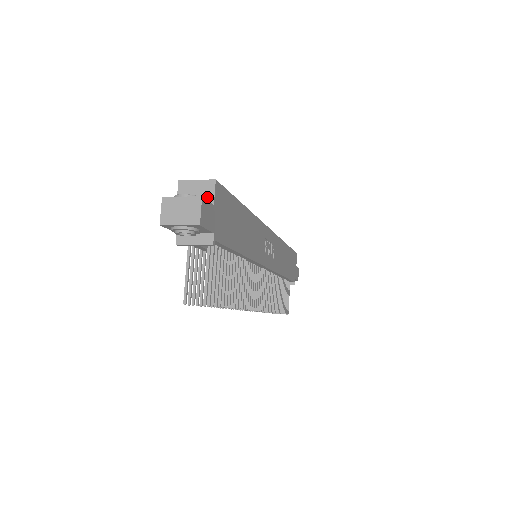
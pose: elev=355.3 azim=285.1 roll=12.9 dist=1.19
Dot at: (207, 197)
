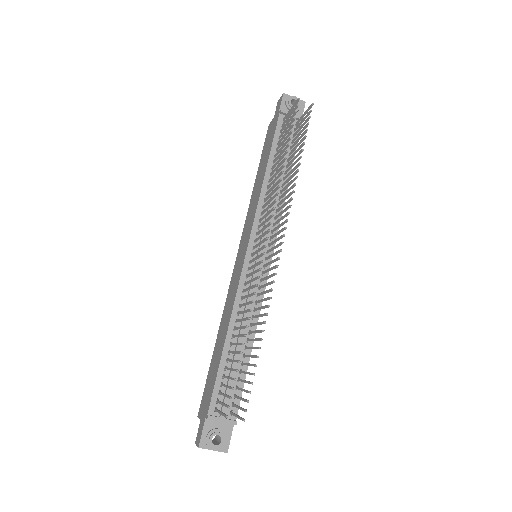
Dot at: occluded
